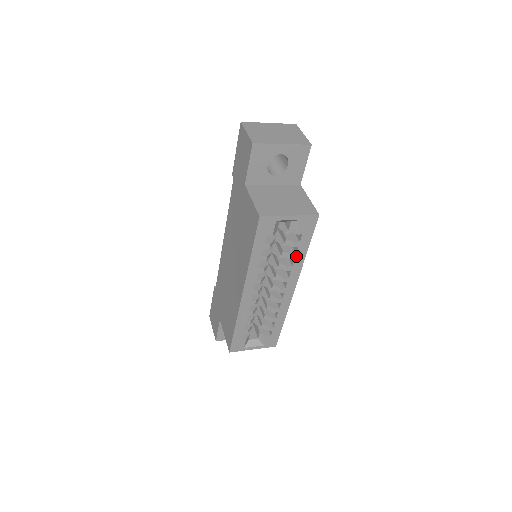
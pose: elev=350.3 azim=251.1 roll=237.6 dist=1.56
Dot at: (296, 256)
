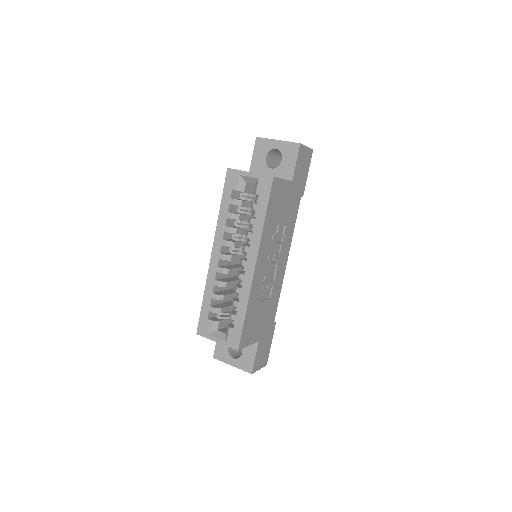
Dot at: (256, 221)
